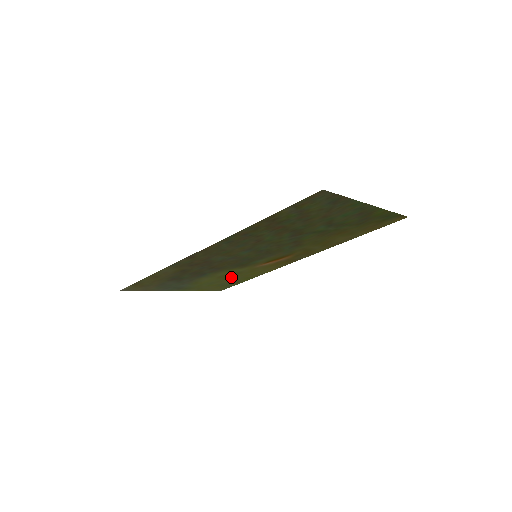
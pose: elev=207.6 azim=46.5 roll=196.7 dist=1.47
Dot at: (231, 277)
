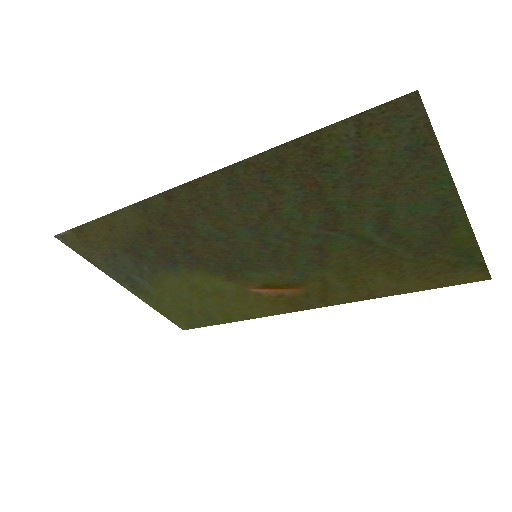
Dot at: (207, 299)
